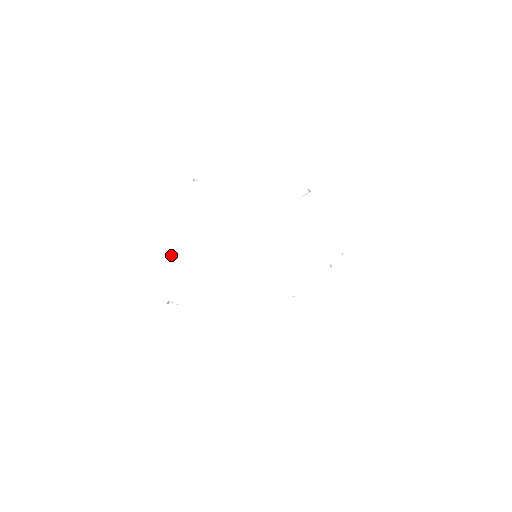
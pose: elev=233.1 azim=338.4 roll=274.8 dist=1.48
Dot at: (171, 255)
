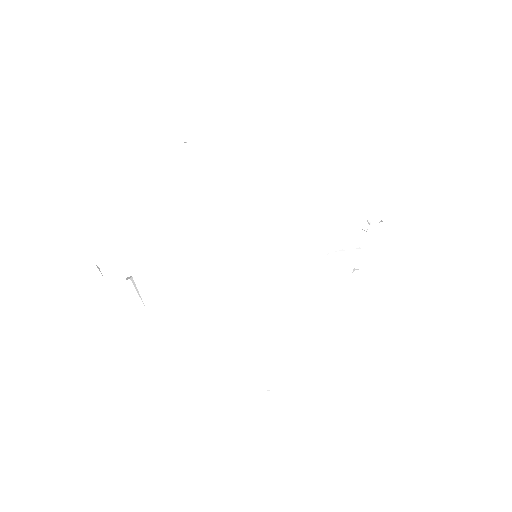
Dot at: (99, 272)
